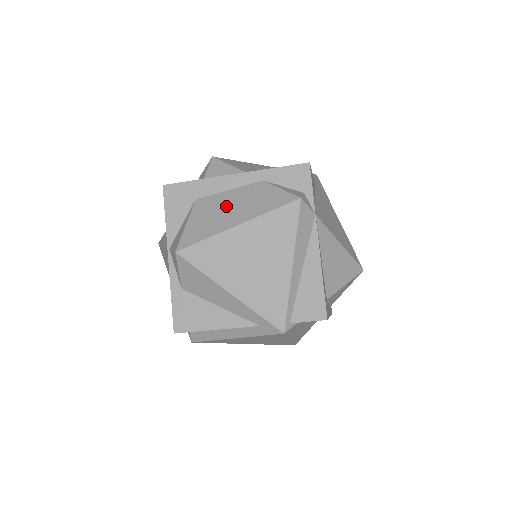
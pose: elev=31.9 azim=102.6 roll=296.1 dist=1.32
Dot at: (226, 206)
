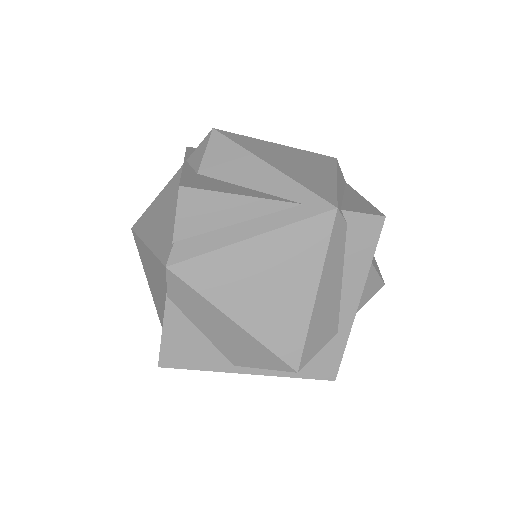
Dot at: occluded
